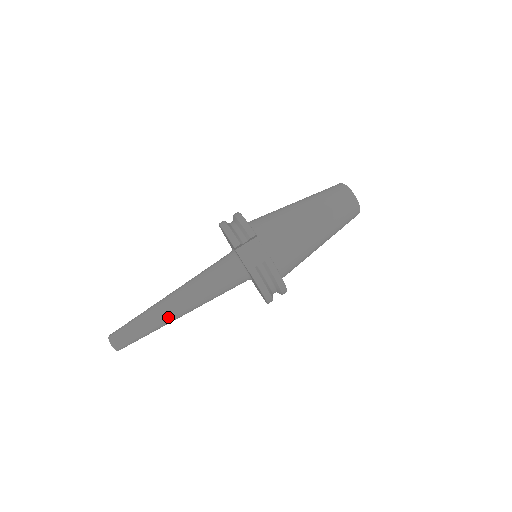
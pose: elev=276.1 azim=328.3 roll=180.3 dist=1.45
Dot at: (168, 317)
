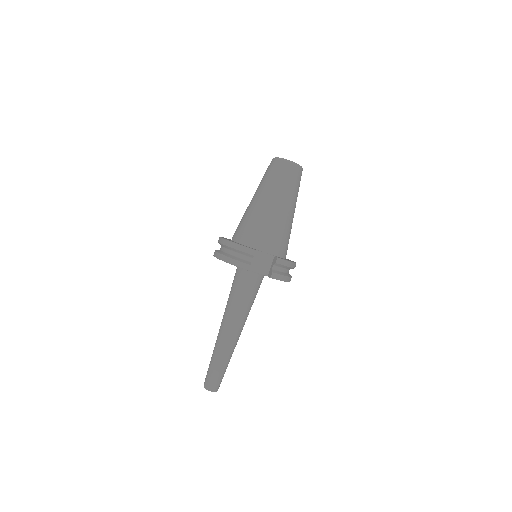
Dot at: (234, 344)
